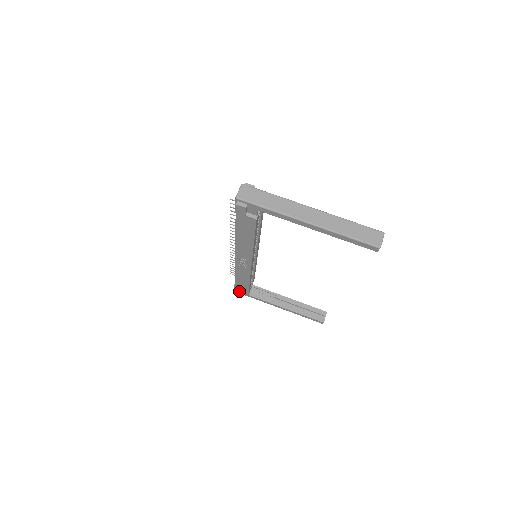
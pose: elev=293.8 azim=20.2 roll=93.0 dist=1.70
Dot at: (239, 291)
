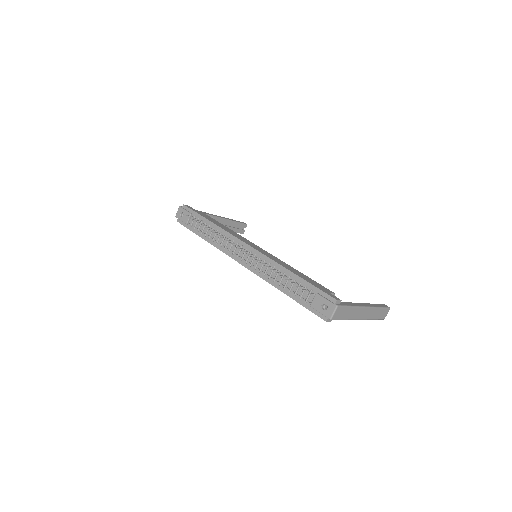
Dot at: occluded
